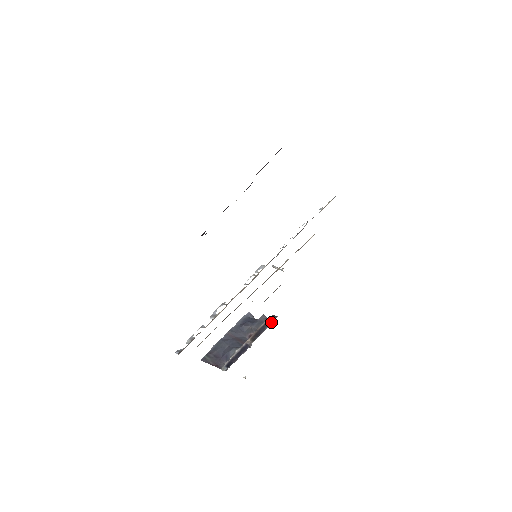
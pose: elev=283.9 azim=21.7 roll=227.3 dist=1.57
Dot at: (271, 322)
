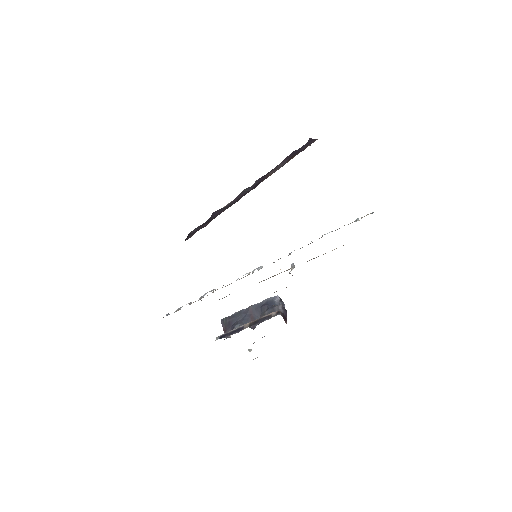
Dot at: occluded
